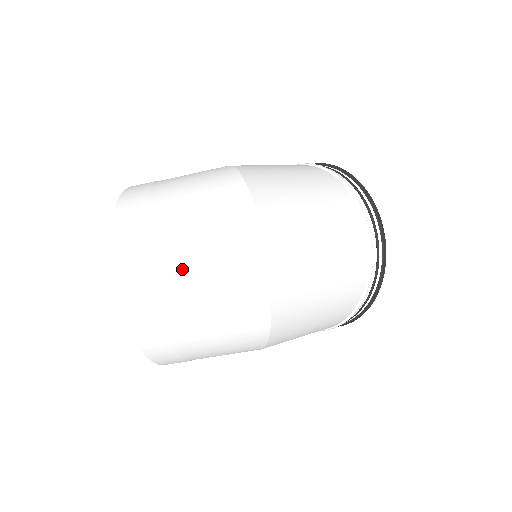
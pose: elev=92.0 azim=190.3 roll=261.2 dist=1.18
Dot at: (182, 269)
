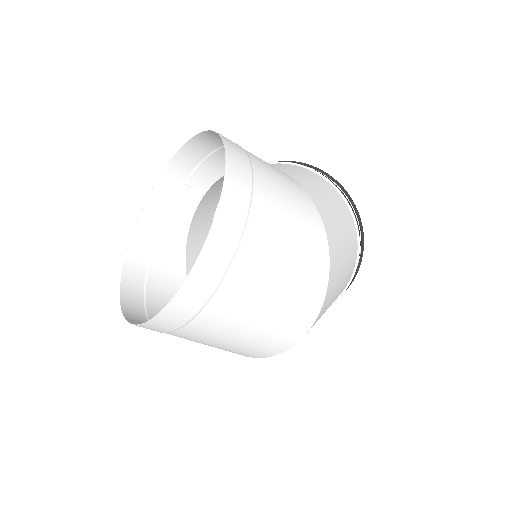
Dot at: (235, 321)
